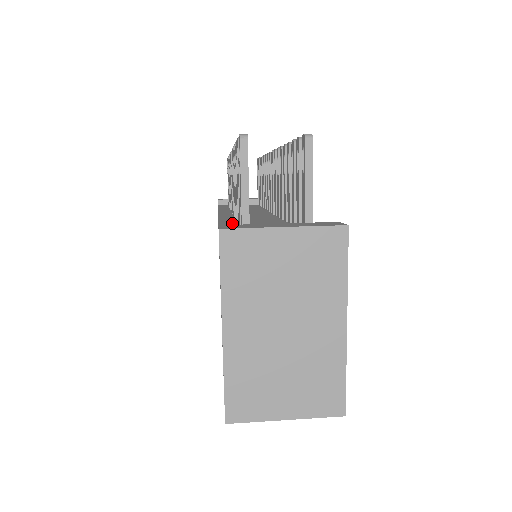
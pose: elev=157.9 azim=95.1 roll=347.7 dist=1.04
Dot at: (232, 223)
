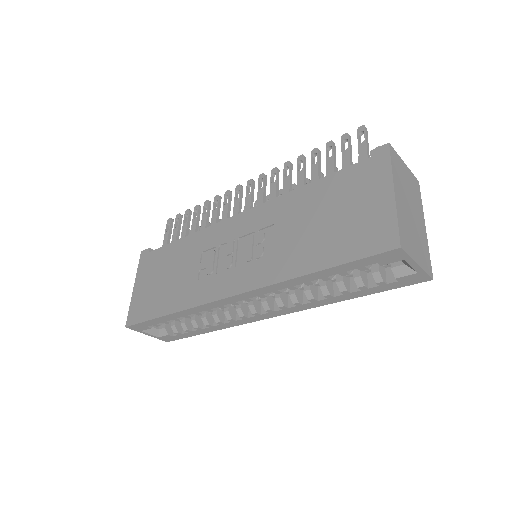
Dot at: occluded
